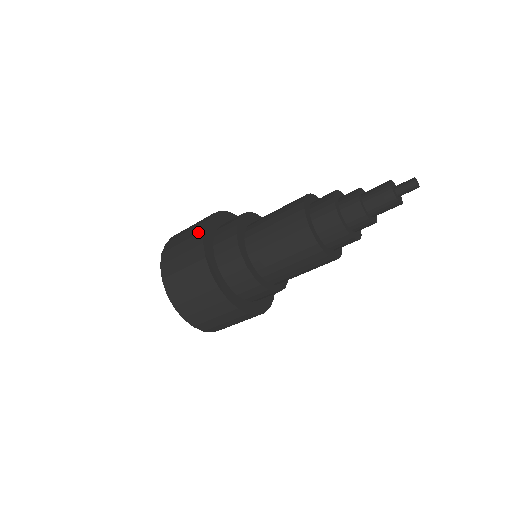
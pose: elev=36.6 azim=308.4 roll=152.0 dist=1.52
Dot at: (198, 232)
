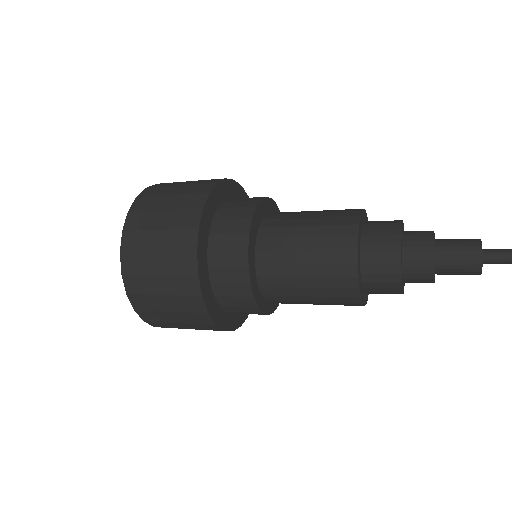
Dot at: (186, 249)
